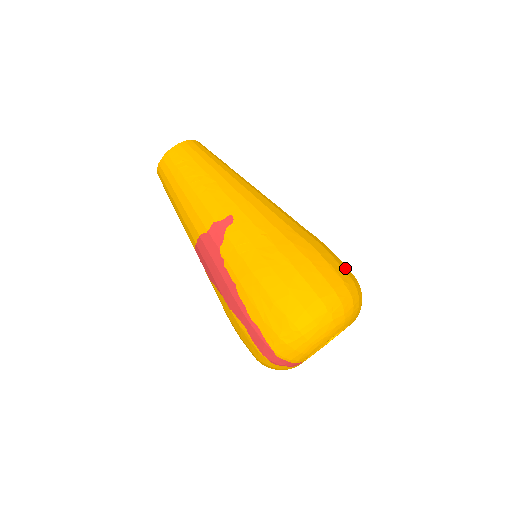
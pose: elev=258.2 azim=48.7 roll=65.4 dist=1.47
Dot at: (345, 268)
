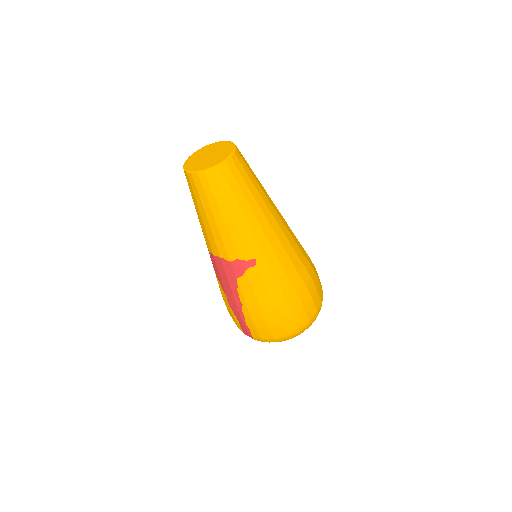
Dot at: (320, 291)
